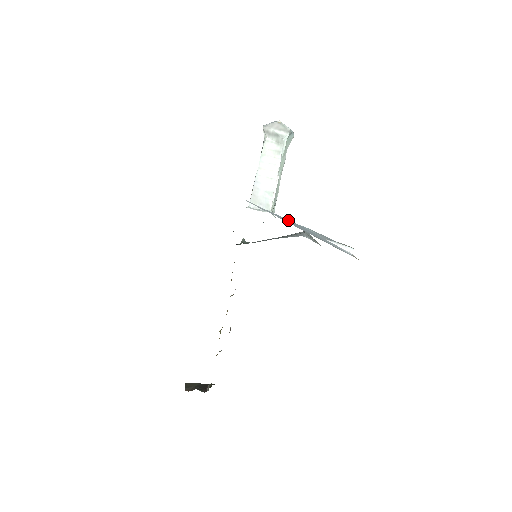
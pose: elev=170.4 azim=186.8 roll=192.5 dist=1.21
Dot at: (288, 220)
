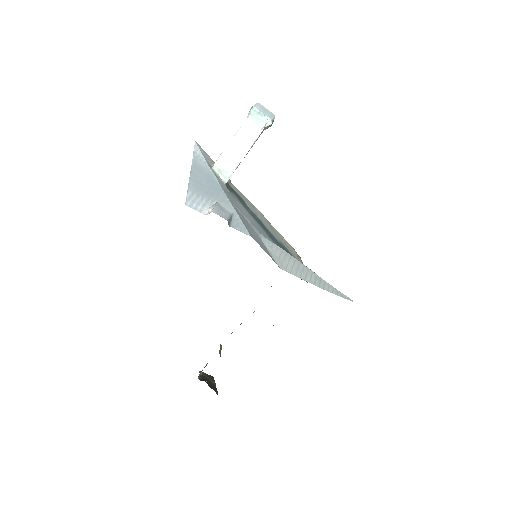
Dot at: (213, 176)
